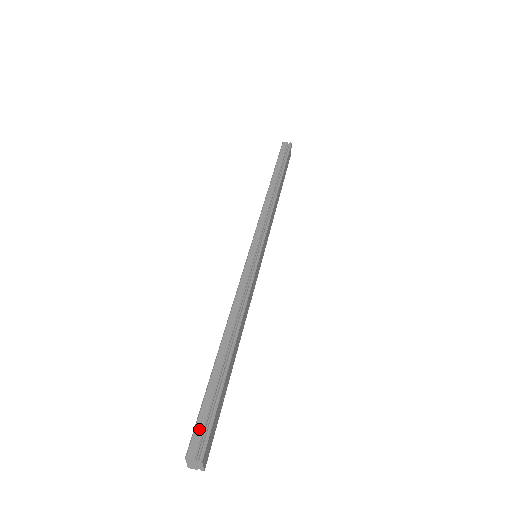
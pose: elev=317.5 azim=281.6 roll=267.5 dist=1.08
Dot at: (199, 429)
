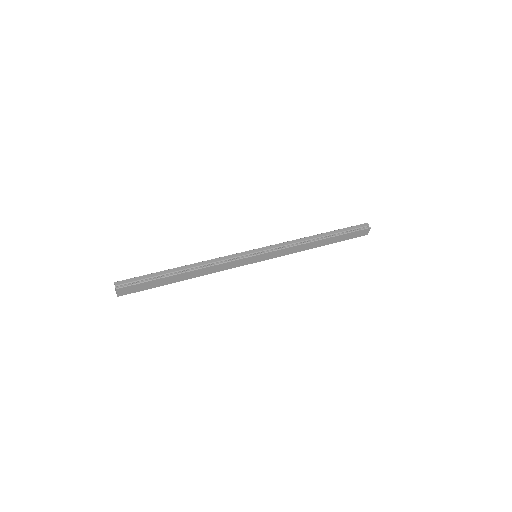
Dot at: (131, 280)
